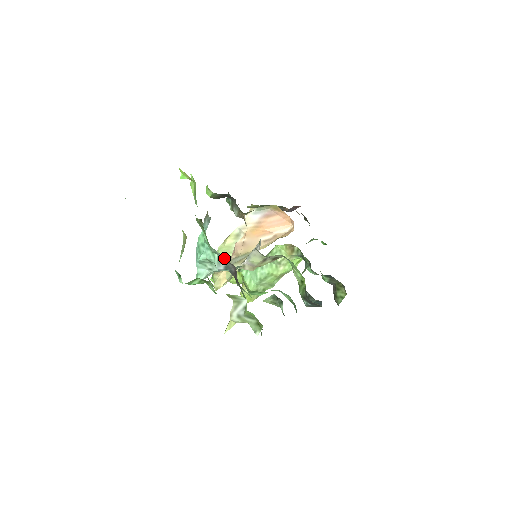
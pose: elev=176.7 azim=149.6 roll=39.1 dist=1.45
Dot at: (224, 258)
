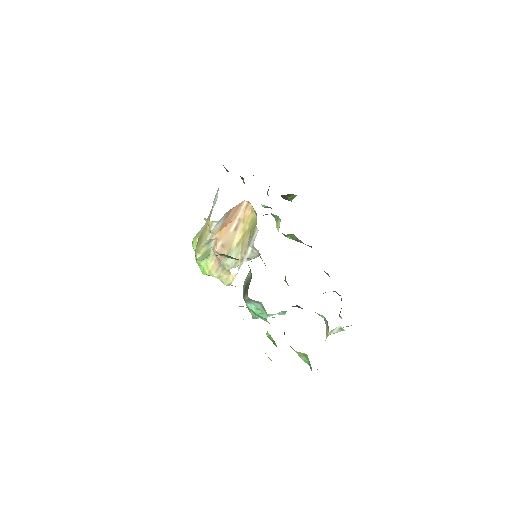
Dot at: occluded
